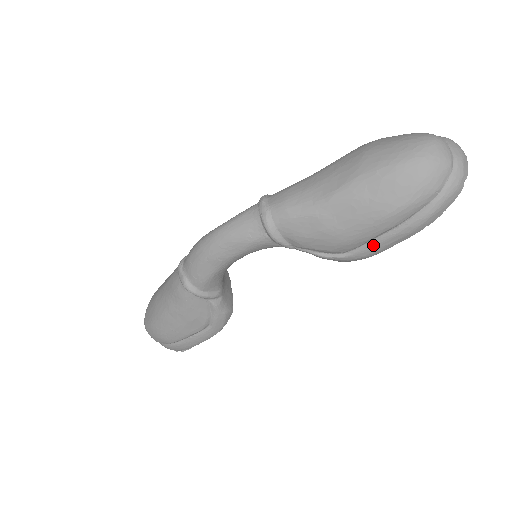
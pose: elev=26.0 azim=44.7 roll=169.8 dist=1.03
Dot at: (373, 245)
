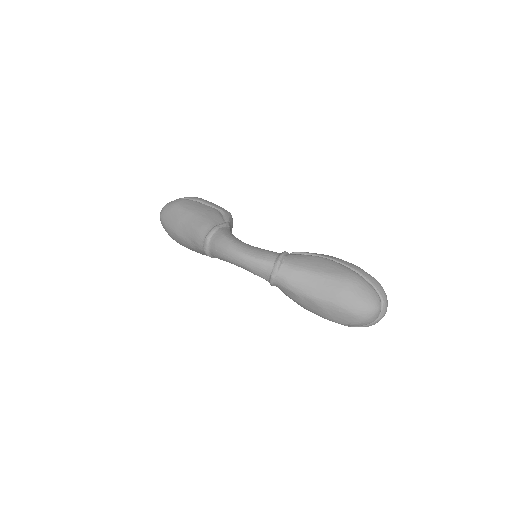
Dot at: occluded
